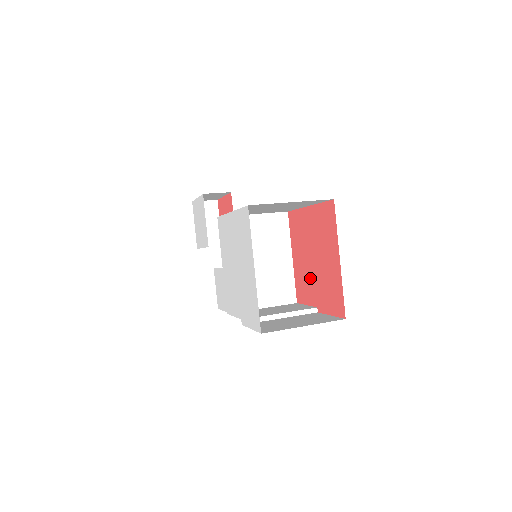
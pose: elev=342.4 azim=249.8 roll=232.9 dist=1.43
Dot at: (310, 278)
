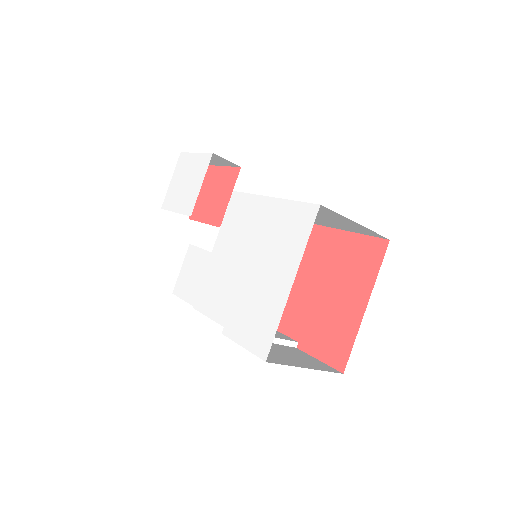
Dot at: (302, 306)
